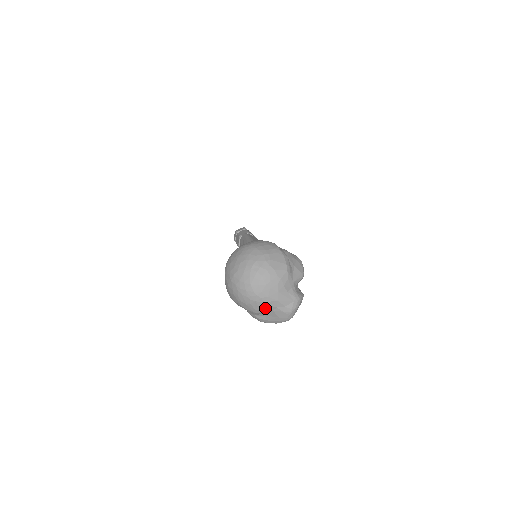
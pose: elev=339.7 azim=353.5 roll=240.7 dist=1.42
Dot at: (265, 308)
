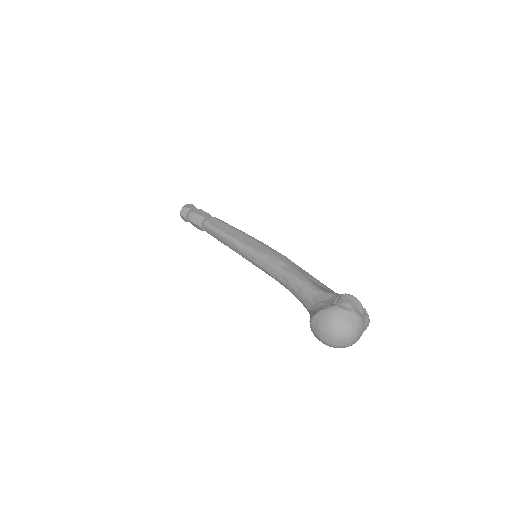
Dot at: occluded
